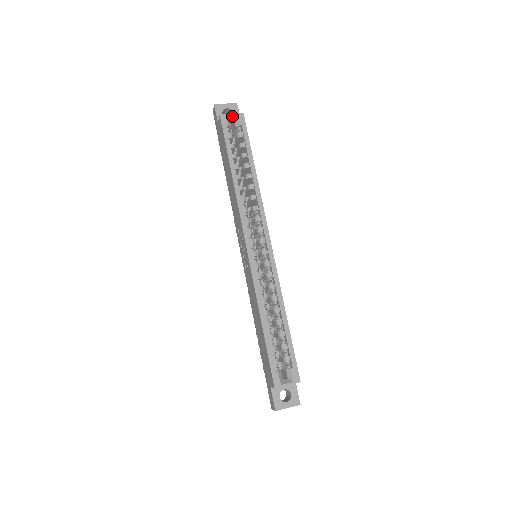
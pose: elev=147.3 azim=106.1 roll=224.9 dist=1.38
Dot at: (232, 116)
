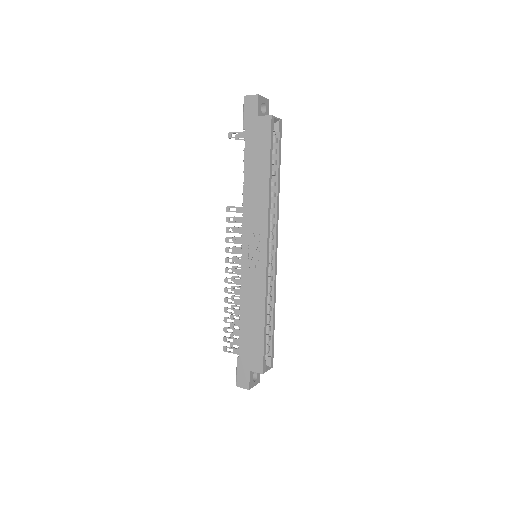
Dot at: (276, 119)
